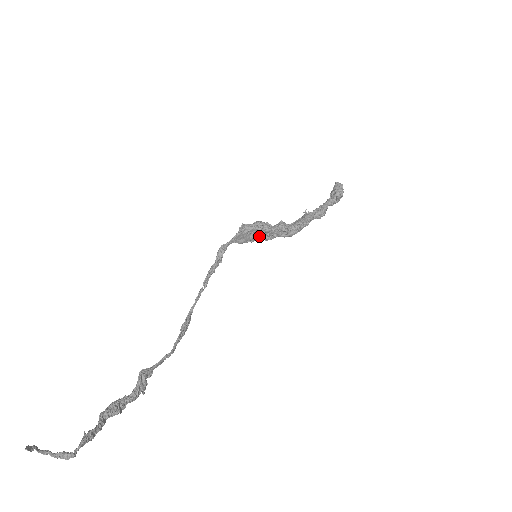
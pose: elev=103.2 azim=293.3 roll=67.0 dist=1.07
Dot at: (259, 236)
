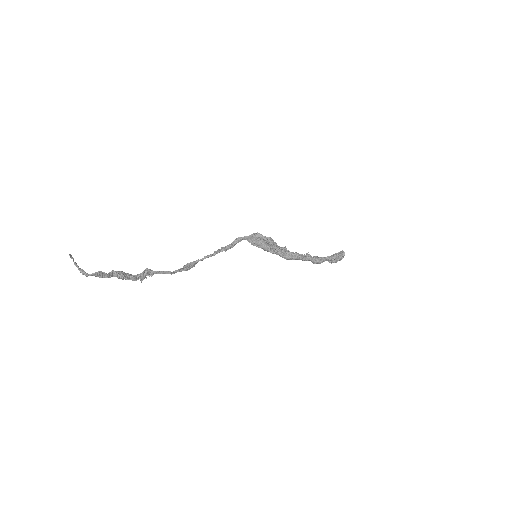
Dot at: (265, 246)
